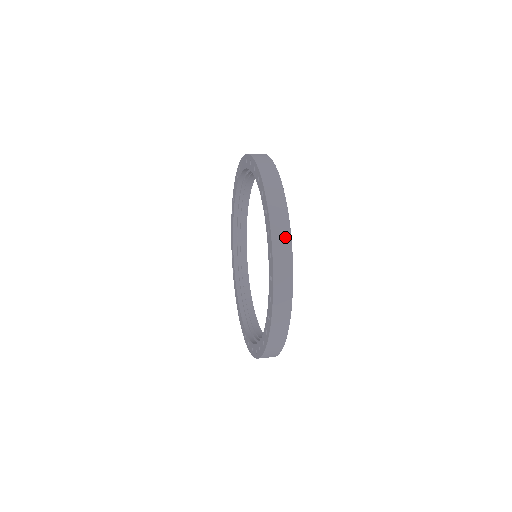
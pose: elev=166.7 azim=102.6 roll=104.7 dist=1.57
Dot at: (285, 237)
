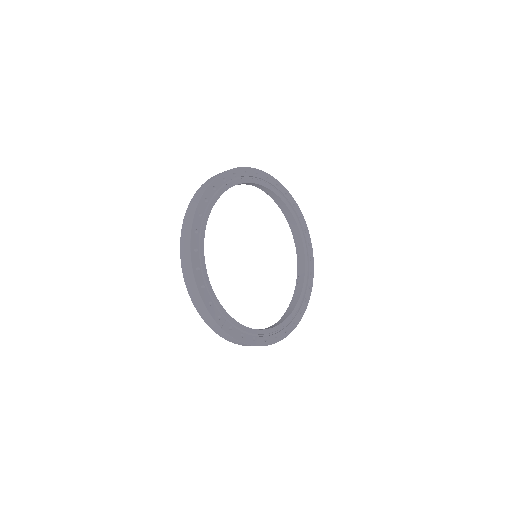
Dot at: occluded
